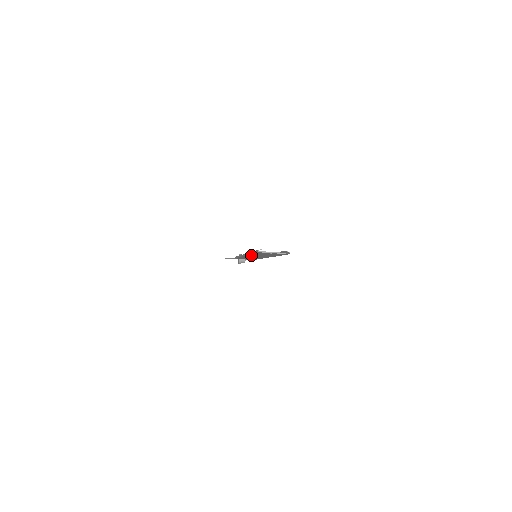
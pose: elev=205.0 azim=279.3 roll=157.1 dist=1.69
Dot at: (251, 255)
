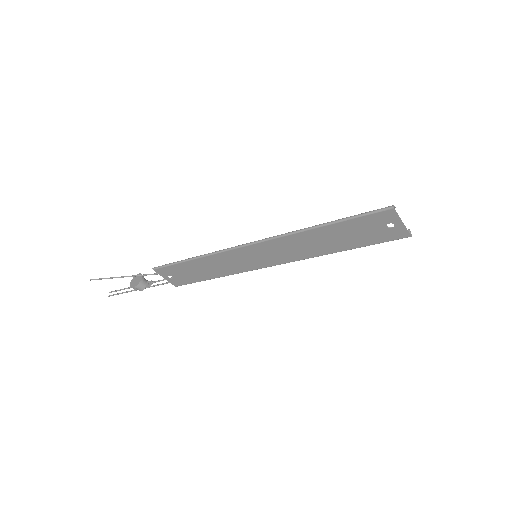
Dot at: (282, 241)
